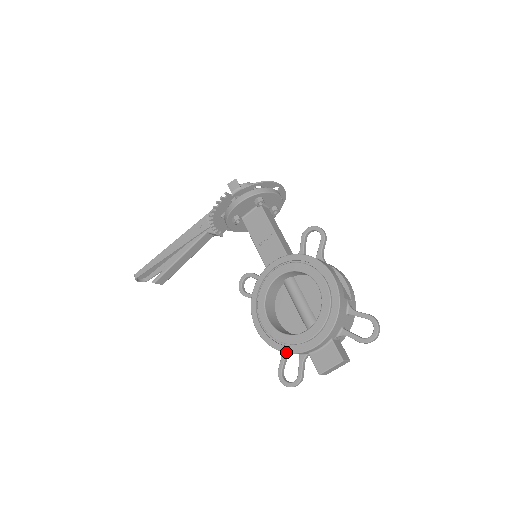
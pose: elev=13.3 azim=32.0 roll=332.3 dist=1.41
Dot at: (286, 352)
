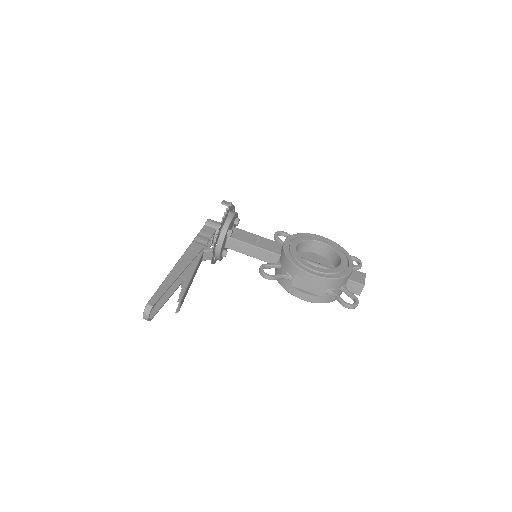
Dot at: (344, 276)
